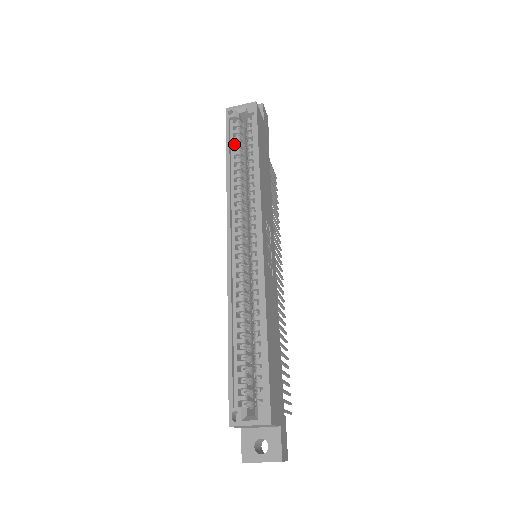
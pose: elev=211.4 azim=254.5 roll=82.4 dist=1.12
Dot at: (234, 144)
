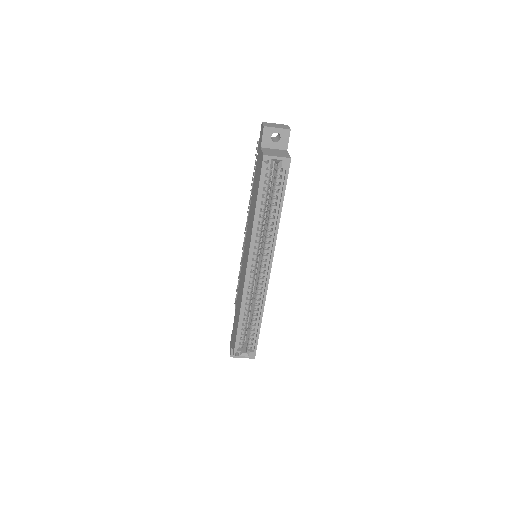
Dot at: occluded
